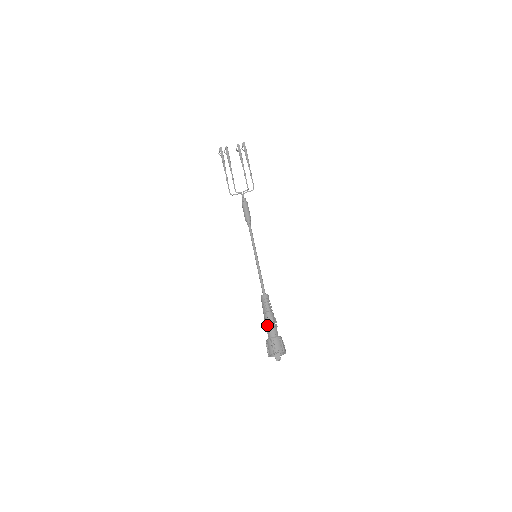
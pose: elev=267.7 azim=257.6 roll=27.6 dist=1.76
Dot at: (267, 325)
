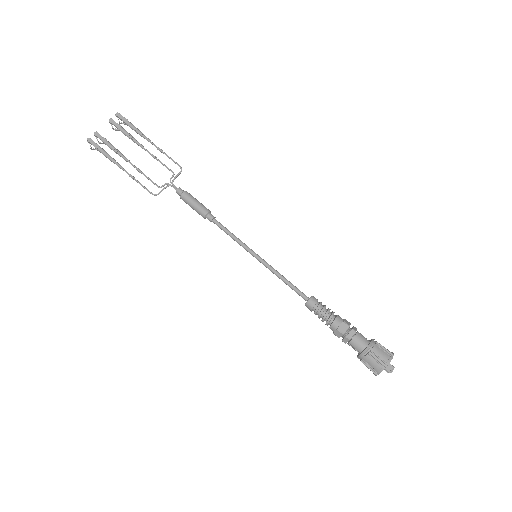
Dot at: (346, 337)
